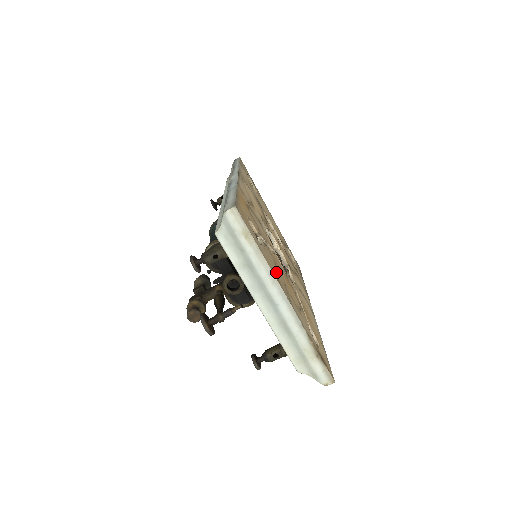
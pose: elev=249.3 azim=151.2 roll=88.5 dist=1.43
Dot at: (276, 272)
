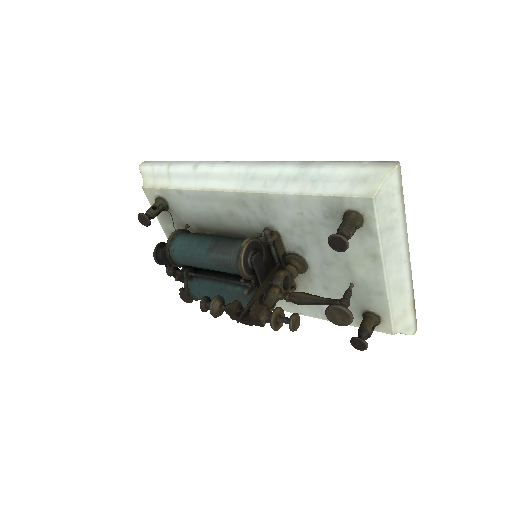
Dot at: occluded
